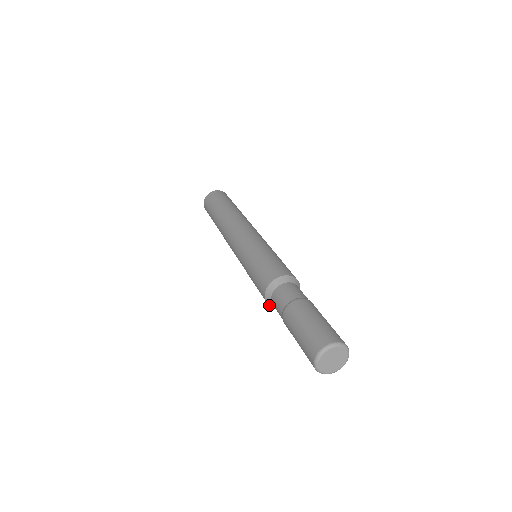
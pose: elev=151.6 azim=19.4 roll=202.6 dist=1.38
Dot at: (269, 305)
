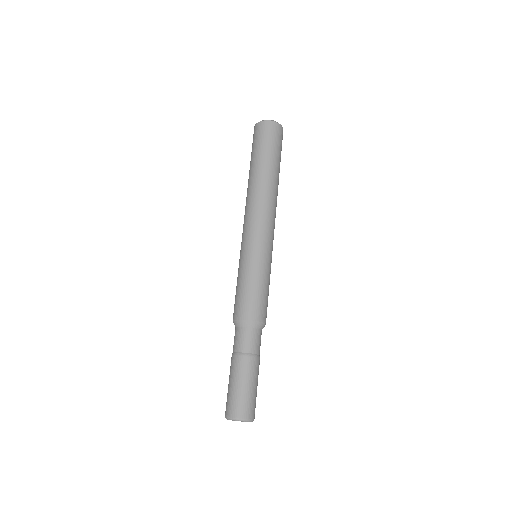
Dot at: occluded
